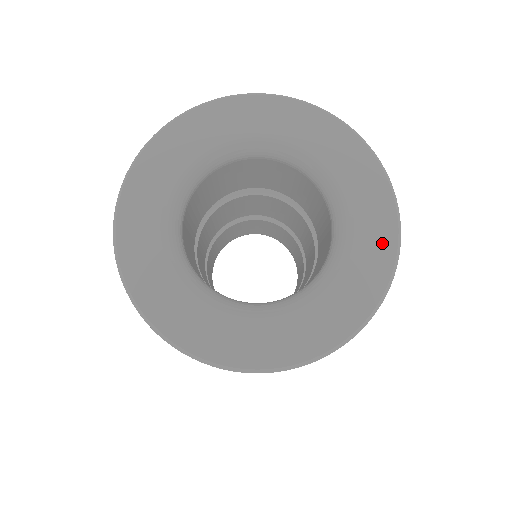
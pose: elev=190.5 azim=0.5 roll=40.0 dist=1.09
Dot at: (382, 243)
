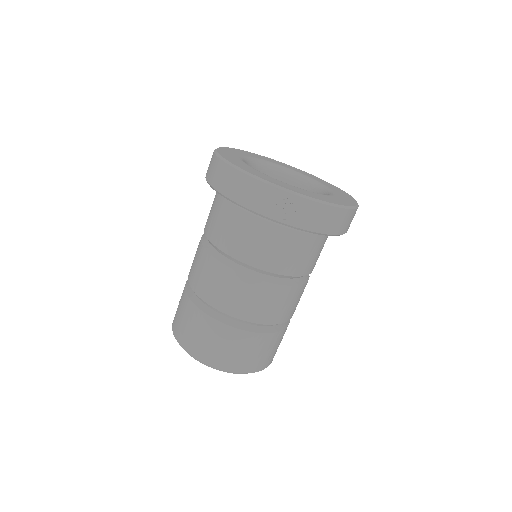
Dot at: (335, 201)
